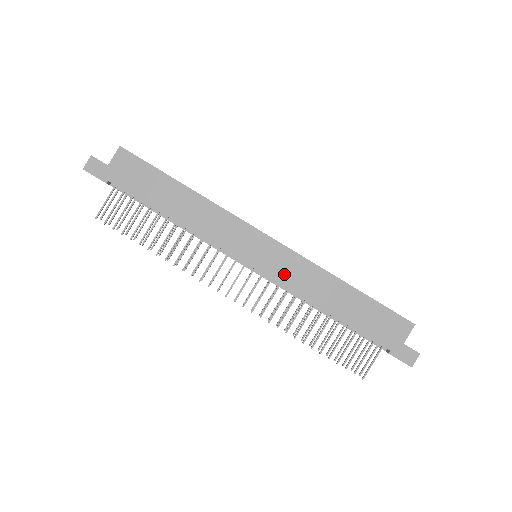
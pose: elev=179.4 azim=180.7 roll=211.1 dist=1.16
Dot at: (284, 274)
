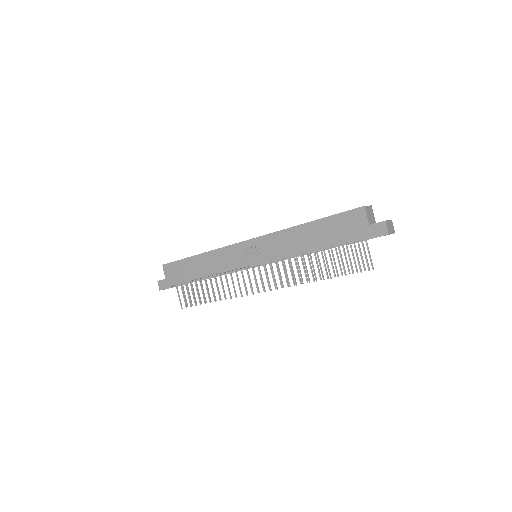
Dot at: (271, 252)
